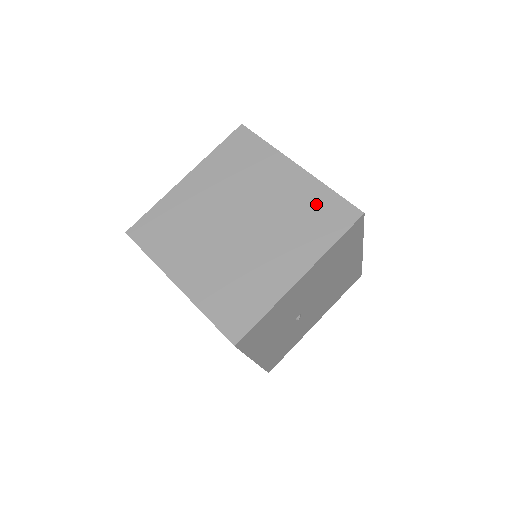
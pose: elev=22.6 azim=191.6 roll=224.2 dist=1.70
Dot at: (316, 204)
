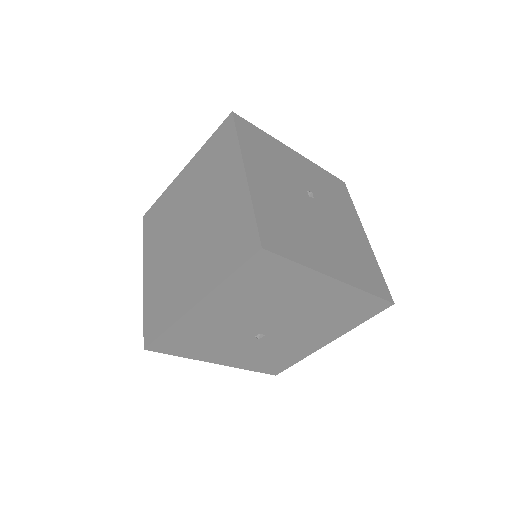
Dot at: (236, 224)
